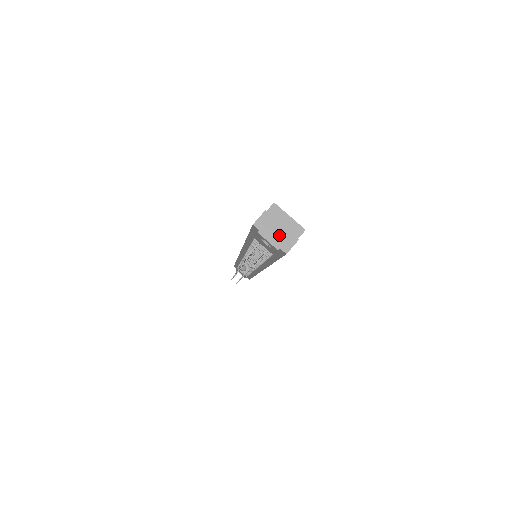
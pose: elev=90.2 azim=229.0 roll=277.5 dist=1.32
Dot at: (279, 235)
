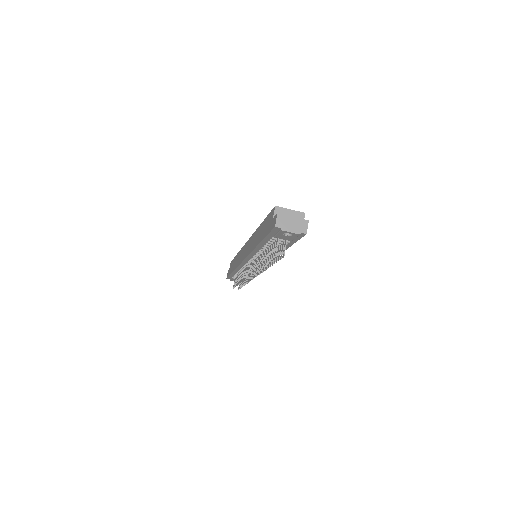
Dot at: (295, 224)
